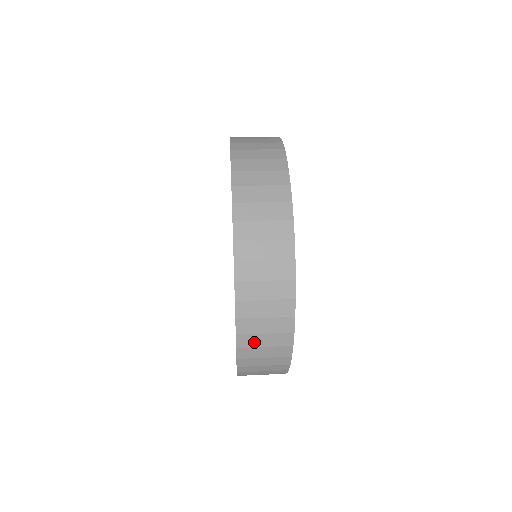
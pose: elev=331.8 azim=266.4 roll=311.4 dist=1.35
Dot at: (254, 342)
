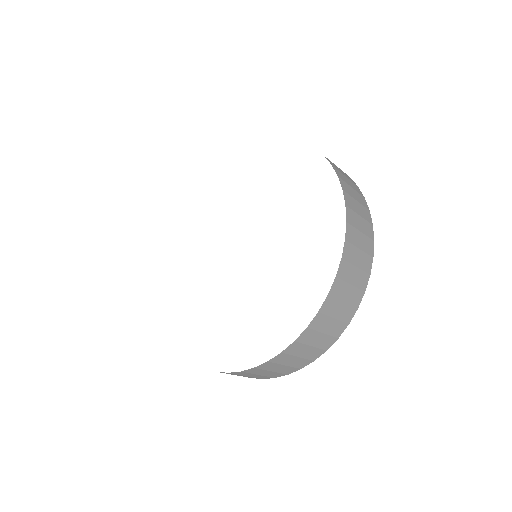
Dot at: (353, 206)
